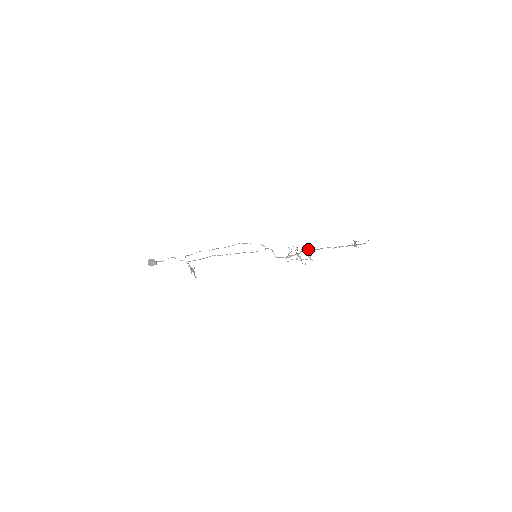
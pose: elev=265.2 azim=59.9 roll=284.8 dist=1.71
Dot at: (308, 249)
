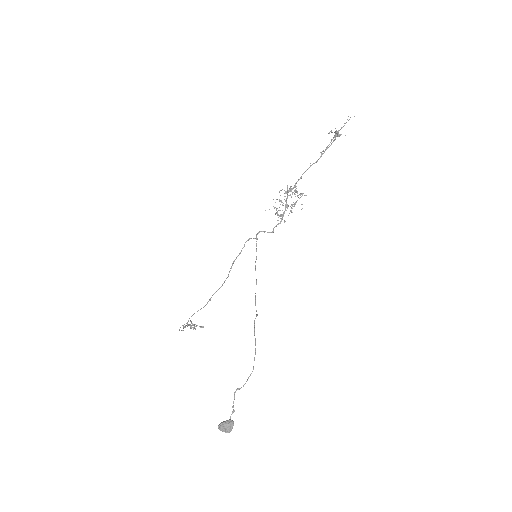
Dot at: (291, 189)
